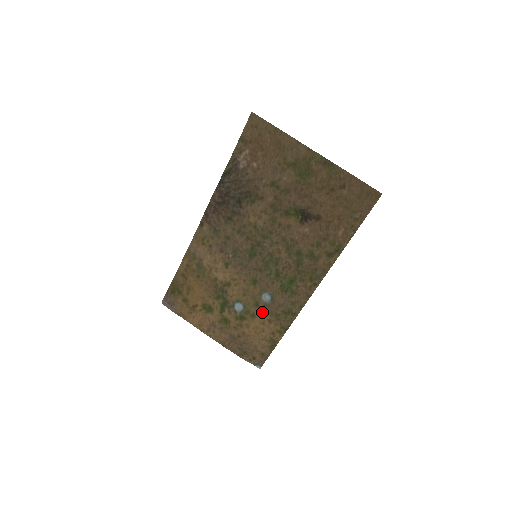
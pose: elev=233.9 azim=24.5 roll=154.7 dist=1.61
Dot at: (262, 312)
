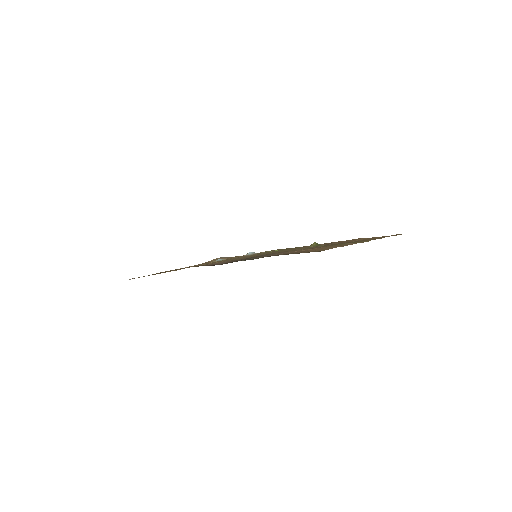
Dot at: occluded
